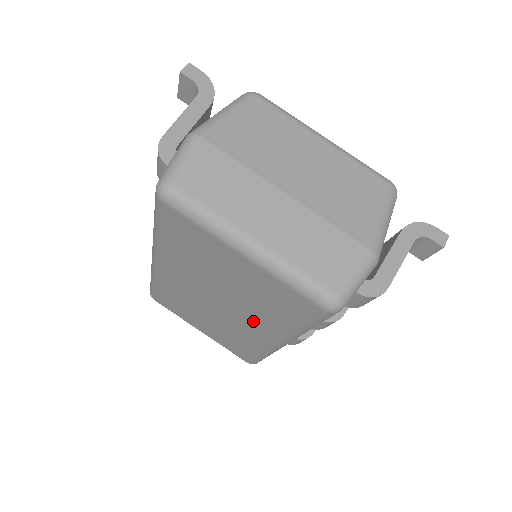
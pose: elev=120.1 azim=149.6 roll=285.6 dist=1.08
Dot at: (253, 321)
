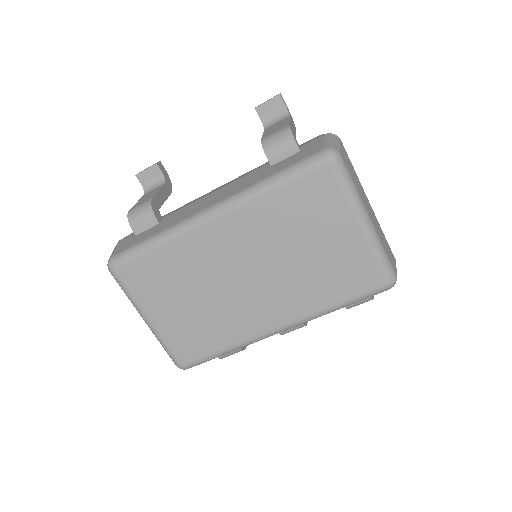
Dot at: (279, 299)
